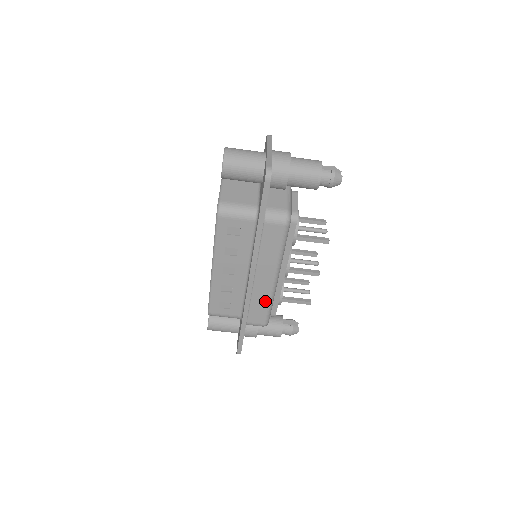
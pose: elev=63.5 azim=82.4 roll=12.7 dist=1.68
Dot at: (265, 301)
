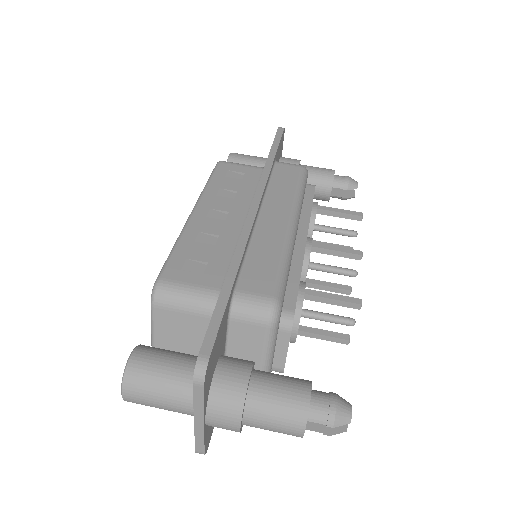
Dot at: (275, 252)
